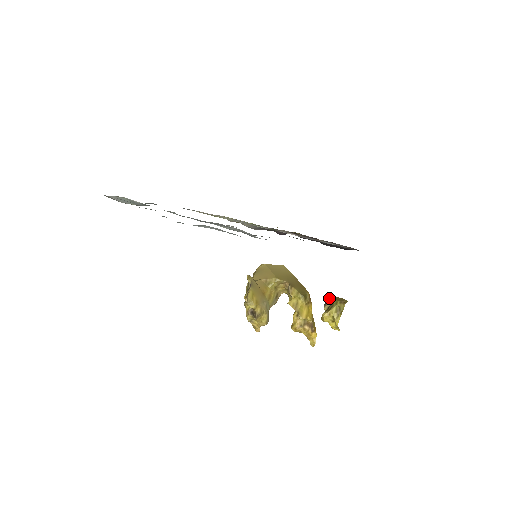
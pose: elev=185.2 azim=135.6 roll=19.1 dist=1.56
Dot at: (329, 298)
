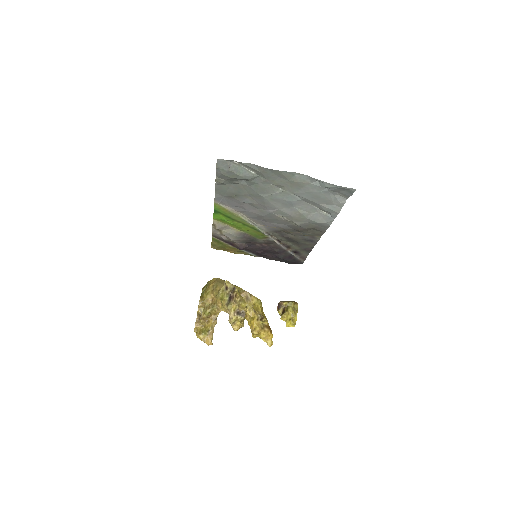
Dot at: (283, 301)
